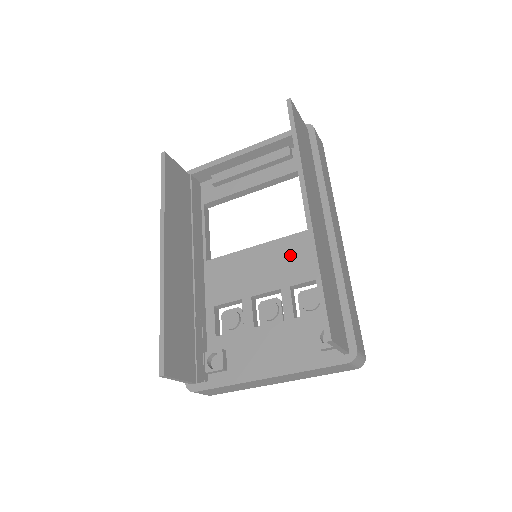
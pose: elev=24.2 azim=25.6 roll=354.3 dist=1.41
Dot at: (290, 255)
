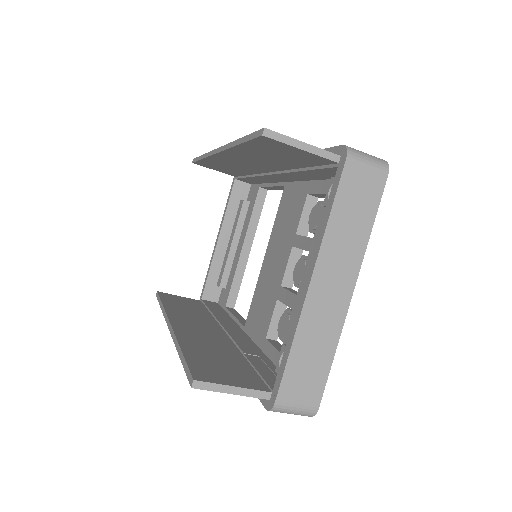
Dot at: (282, 225)
